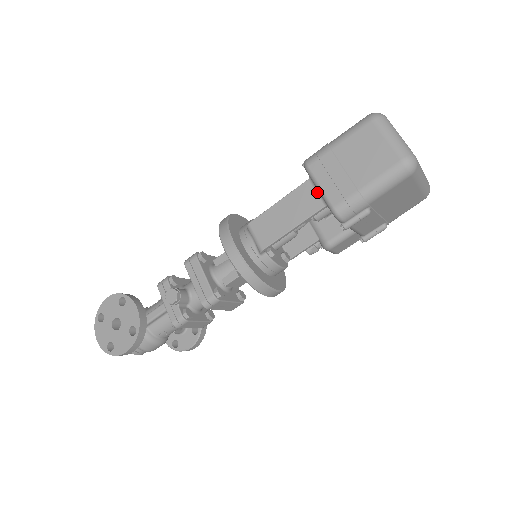
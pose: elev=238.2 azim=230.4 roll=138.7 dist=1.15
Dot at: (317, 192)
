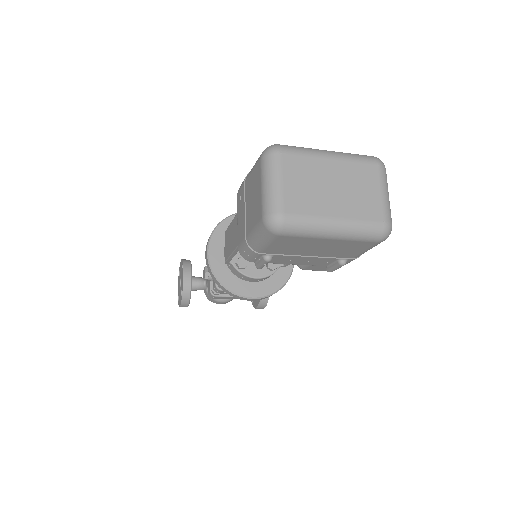
Dot at: occluded
